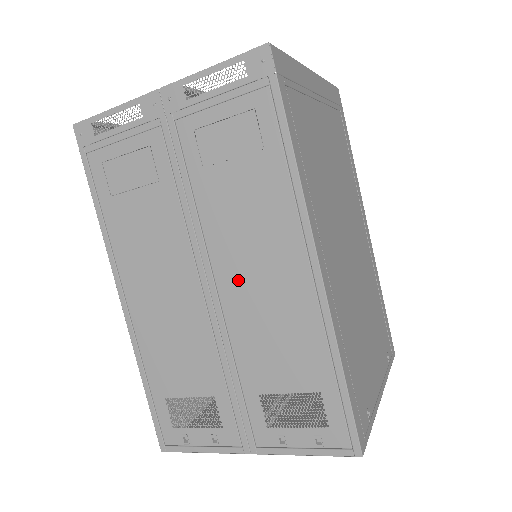
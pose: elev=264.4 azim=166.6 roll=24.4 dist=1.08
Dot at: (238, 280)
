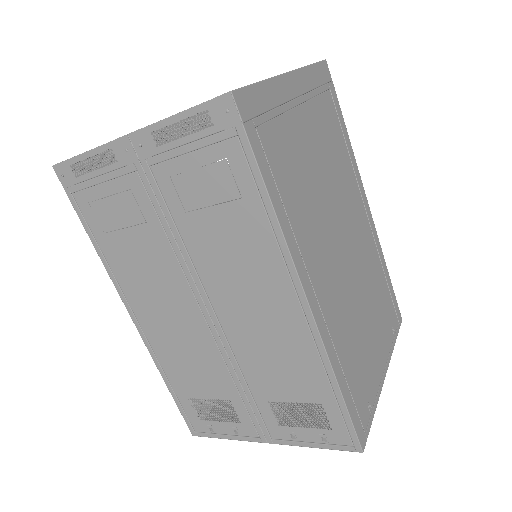
Dot at: (235, 311)
